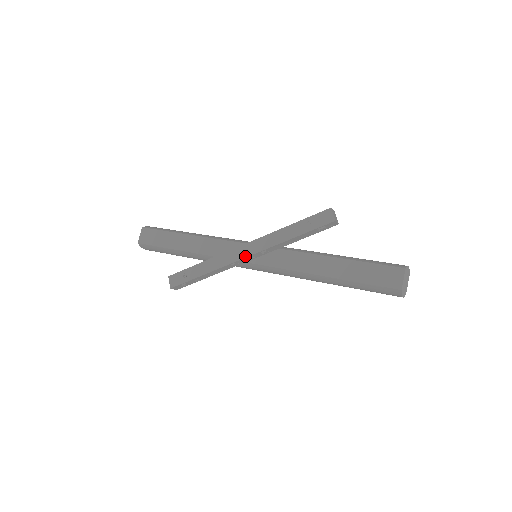
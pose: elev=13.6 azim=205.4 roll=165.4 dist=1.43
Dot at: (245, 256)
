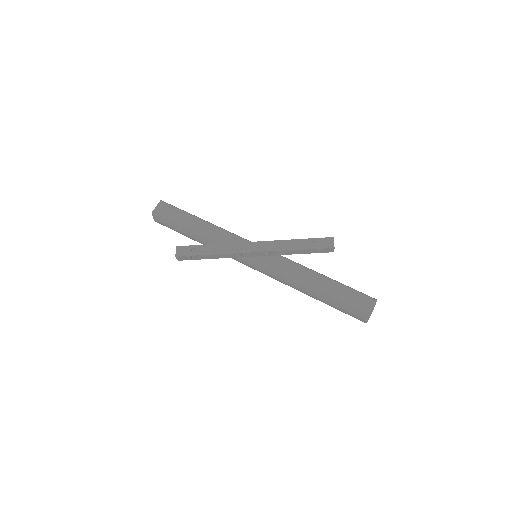
Dot at: (252, 251)
